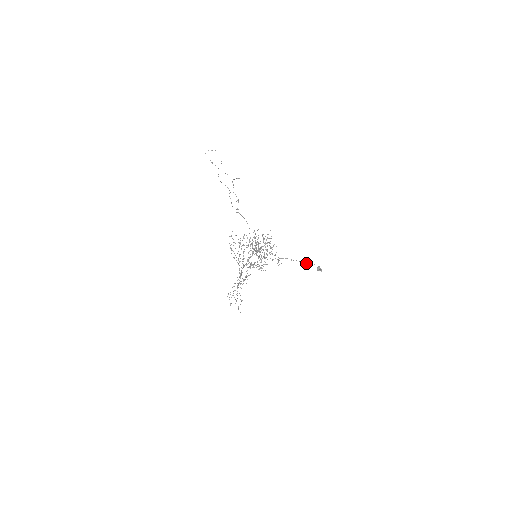
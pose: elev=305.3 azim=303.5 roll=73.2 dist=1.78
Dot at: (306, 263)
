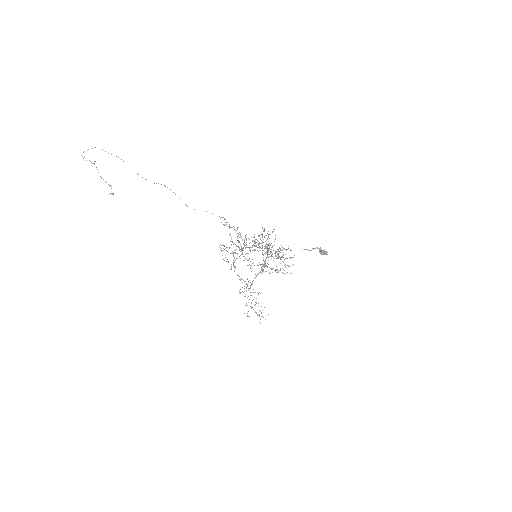
Dot at: (306, 249)
